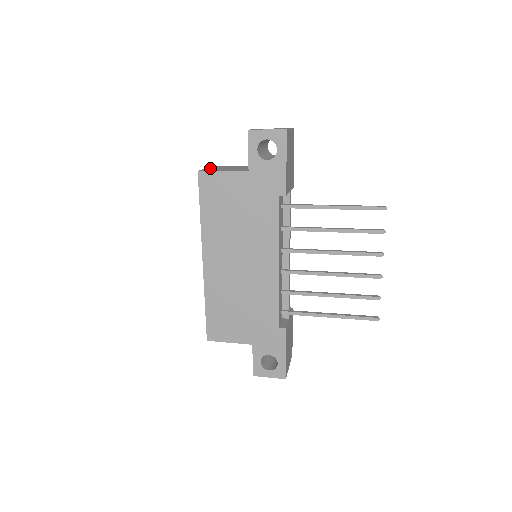
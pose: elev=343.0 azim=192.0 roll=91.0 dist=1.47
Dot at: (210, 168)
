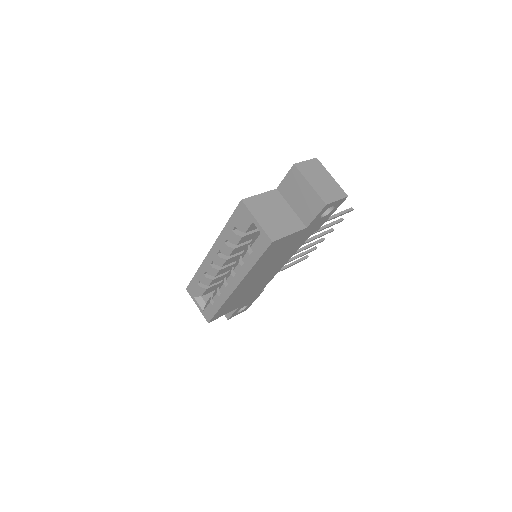
Dot at: (262, 221)
